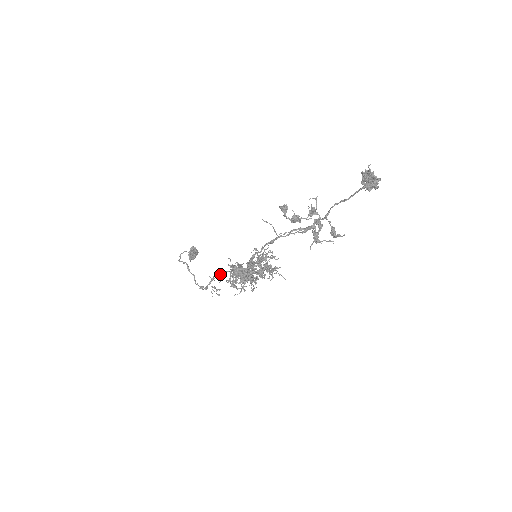
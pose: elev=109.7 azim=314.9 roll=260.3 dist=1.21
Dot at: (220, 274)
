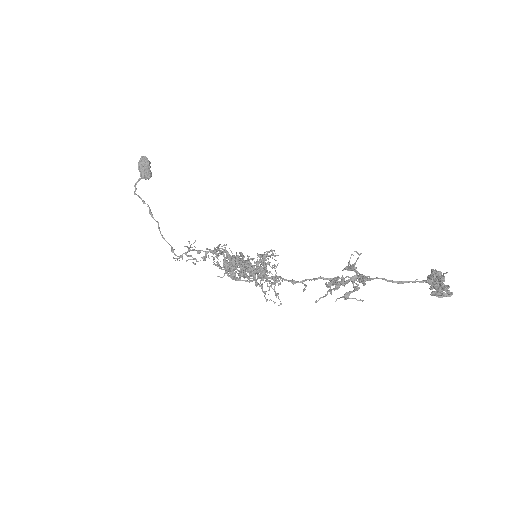
Dot at: (202, 250)
